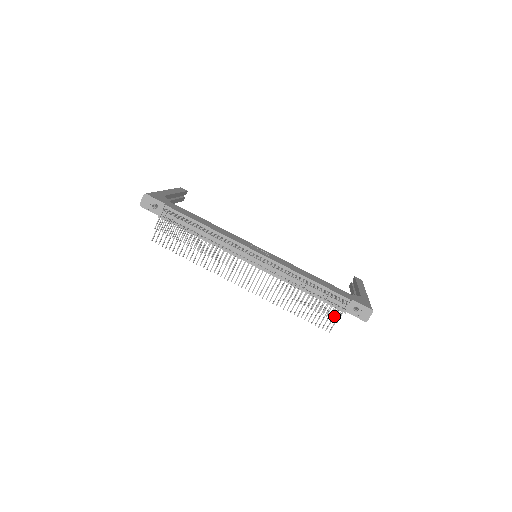
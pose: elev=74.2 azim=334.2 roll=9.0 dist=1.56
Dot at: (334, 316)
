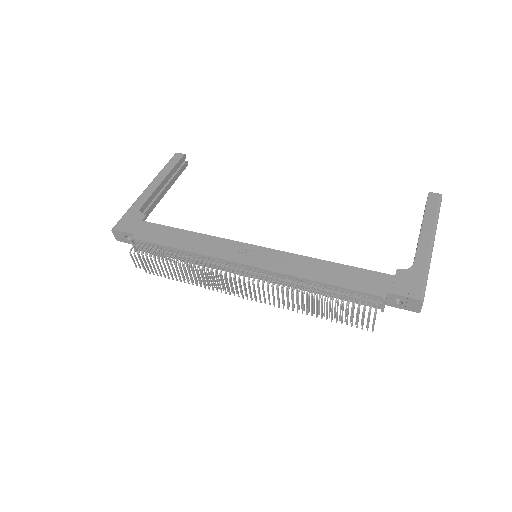
Dot at: (369, 317)
